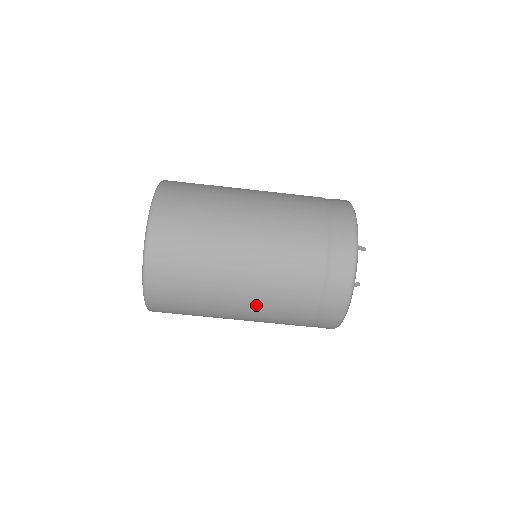
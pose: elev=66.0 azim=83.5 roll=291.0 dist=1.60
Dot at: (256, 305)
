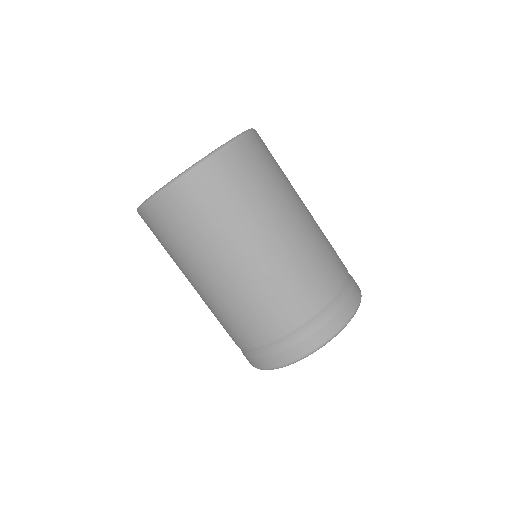
Dot at: (232, 291)
